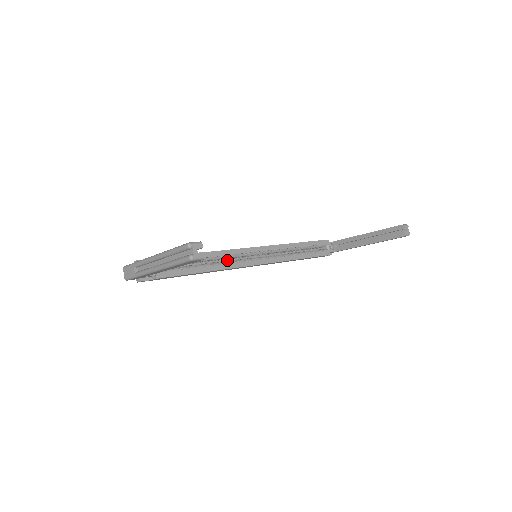
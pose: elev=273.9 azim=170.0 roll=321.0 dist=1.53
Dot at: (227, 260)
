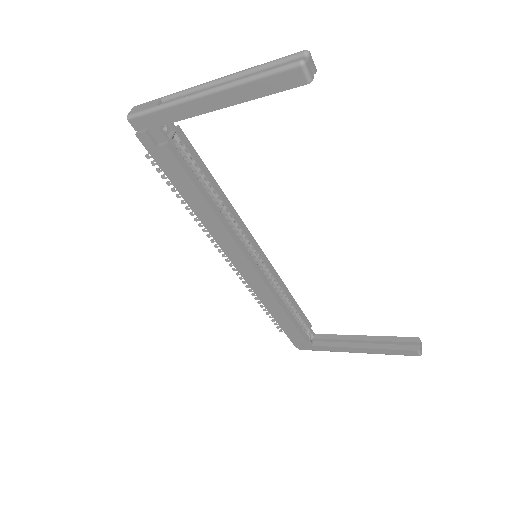
Dot at: occluded
